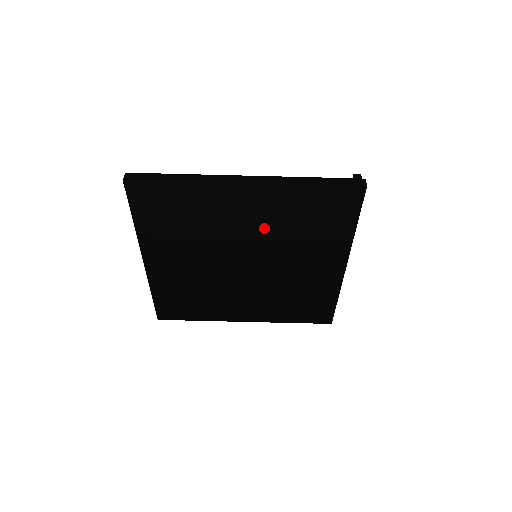
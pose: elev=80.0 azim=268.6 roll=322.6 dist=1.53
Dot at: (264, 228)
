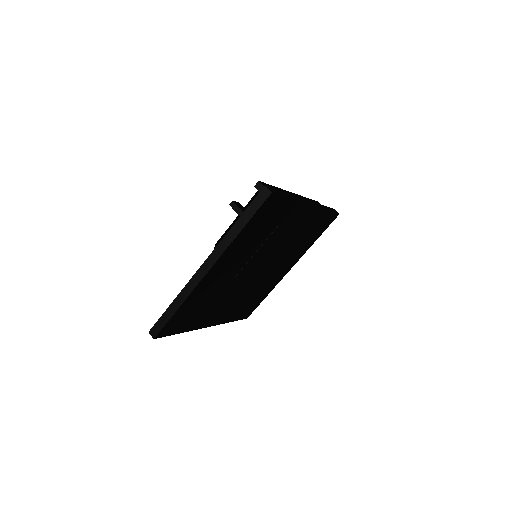
Dot at: (244, 259)
